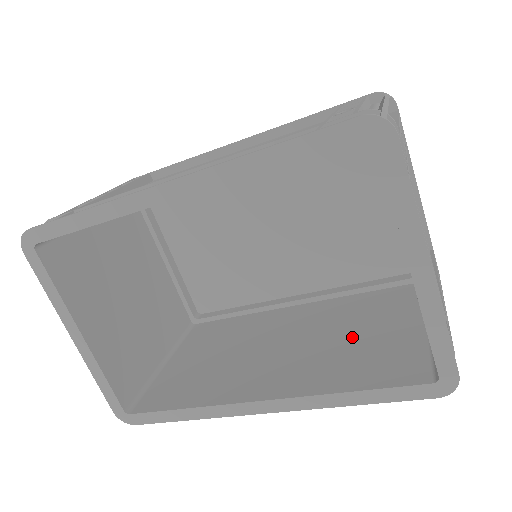
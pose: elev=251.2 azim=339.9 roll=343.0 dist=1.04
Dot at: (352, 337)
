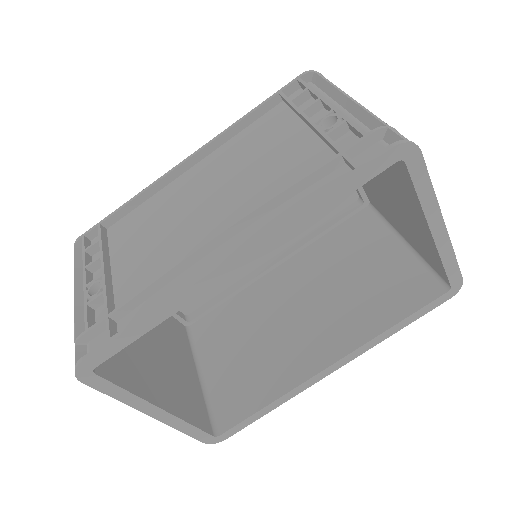
Dot at: (354, 279)
